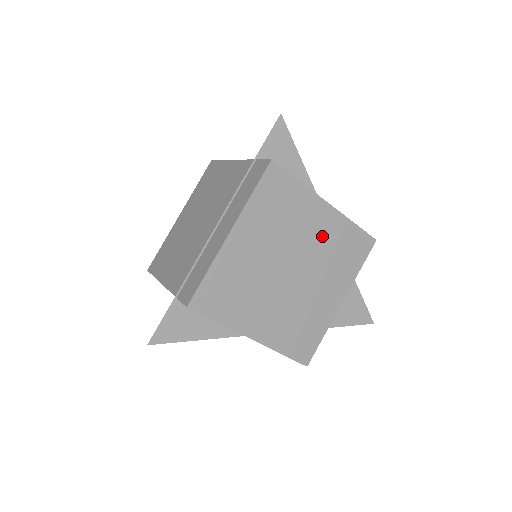
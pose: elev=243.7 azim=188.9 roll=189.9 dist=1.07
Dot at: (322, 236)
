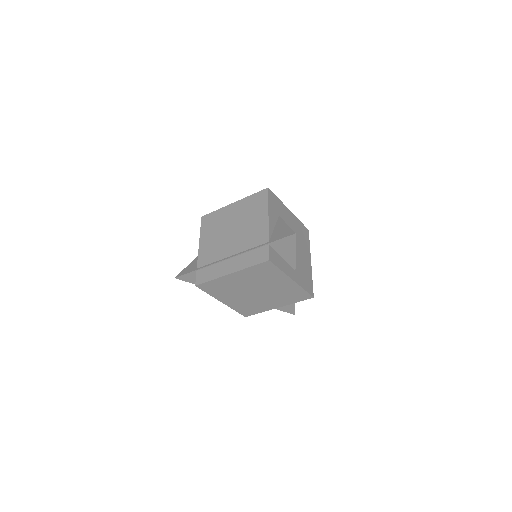
Dot at: (281, 288)
